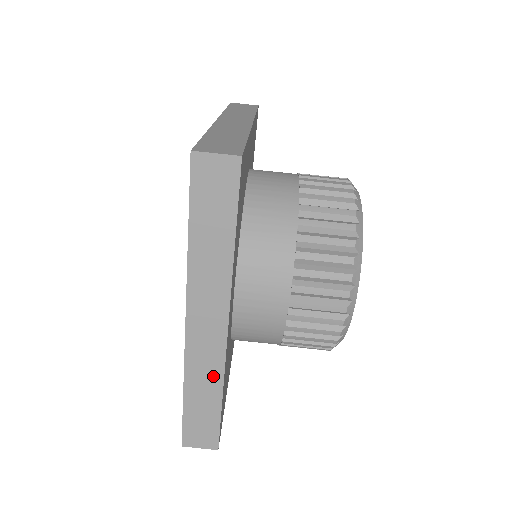
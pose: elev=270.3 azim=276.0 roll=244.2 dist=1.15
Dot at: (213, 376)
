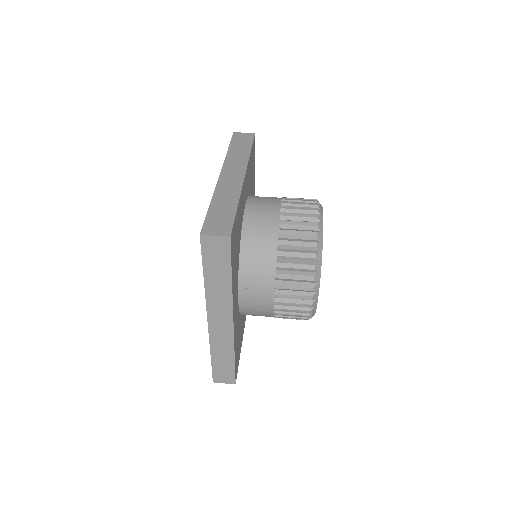
Dot at: (233, 195)
